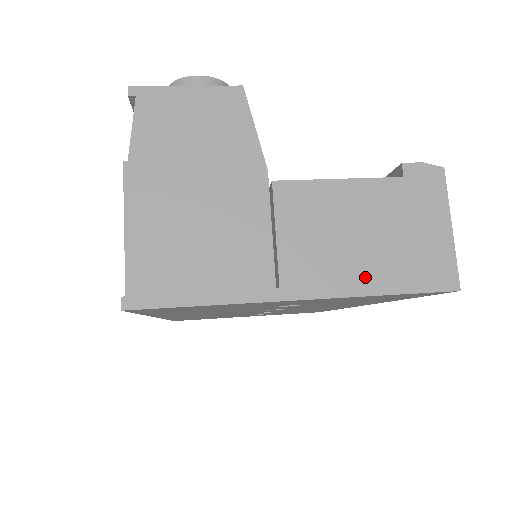
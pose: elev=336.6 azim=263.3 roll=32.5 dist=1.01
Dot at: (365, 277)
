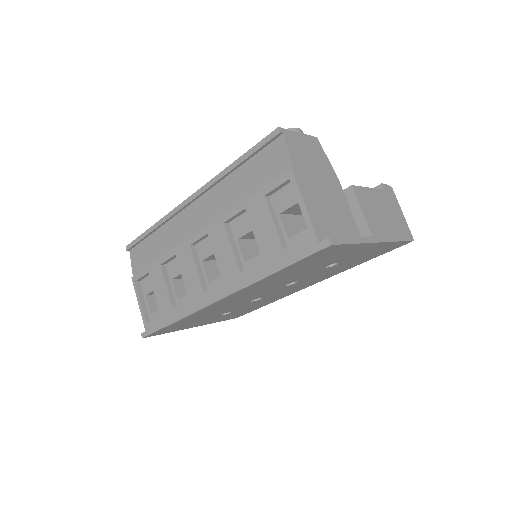
Dot at: (391, 233)
